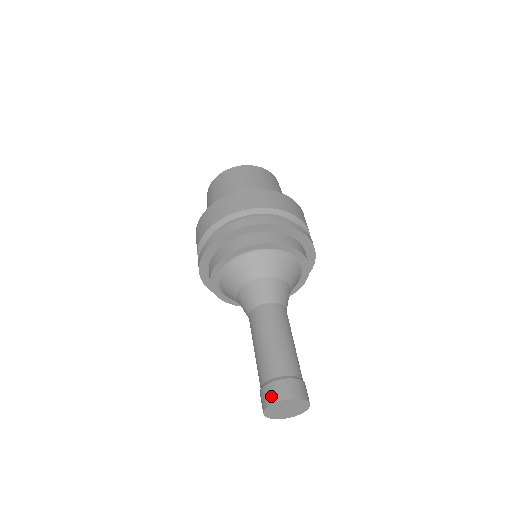
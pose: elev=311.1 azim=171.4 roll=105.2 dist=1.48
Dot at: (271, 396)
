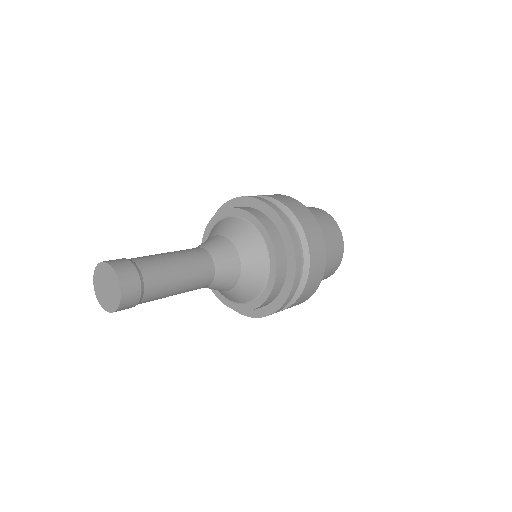
Dot at: occluded
